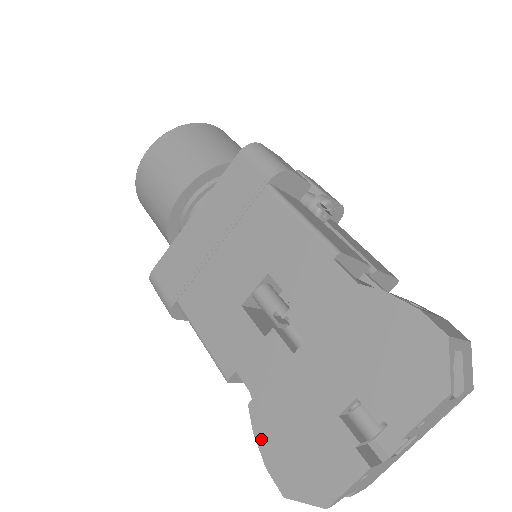
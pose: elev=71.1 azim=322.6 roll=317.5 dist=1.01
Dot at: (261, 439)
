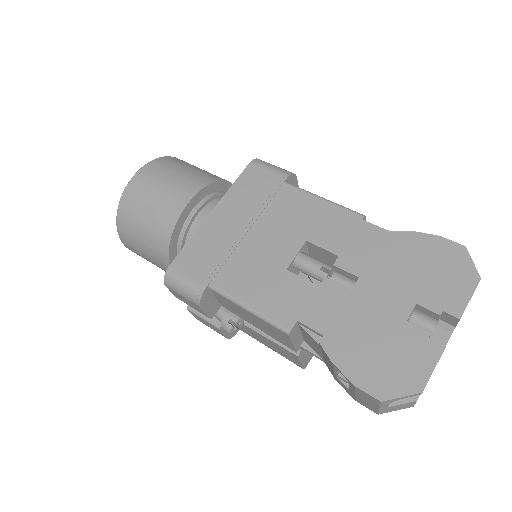
Dot at: (342, 365)
